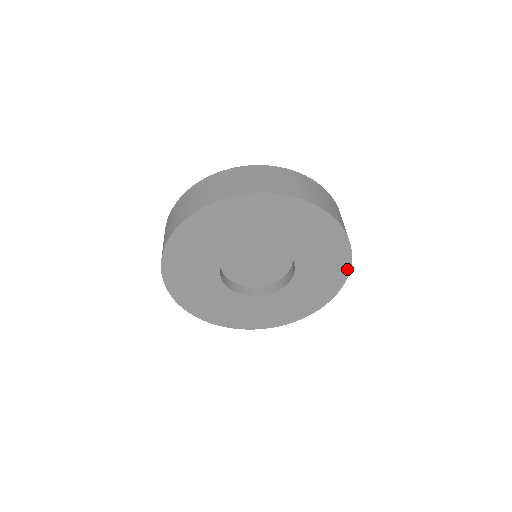
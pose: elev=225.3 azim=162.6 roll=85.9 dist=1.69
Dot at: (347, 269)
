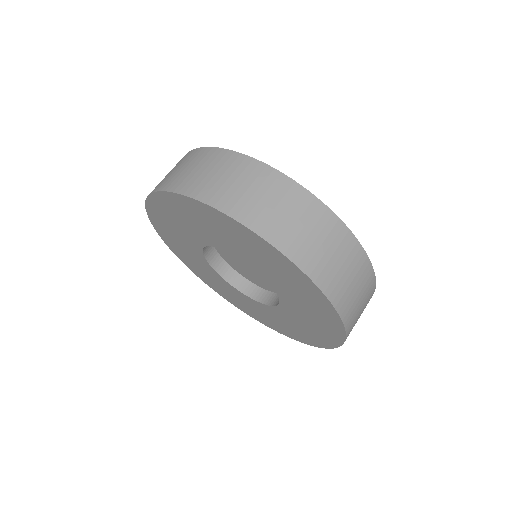
Dot at: (324, 298)
